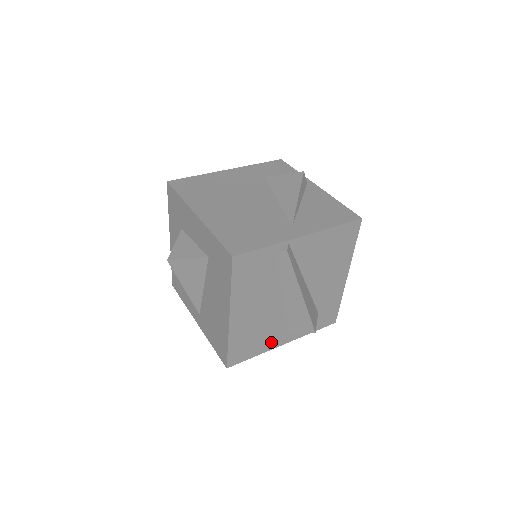
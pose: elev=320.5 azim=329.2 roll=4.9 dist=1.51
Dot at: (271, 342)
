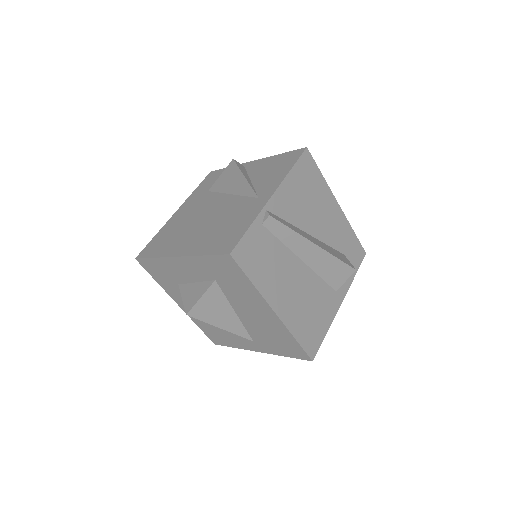
Dot at: (329, 310)
